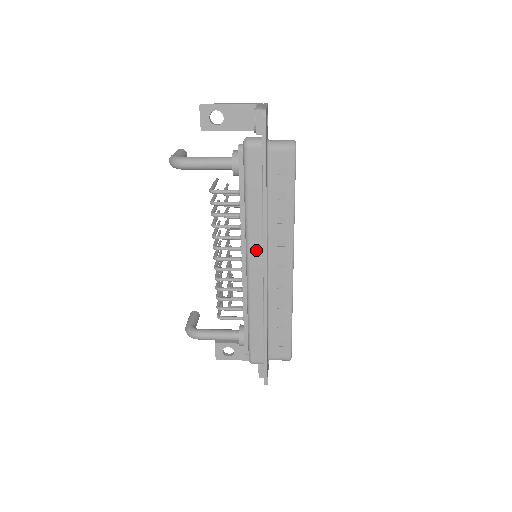
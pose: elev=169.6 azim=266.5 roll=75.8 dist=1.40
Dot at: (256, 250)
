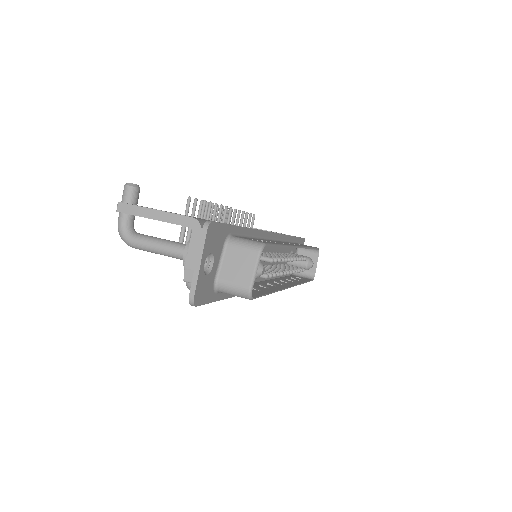
Dot at: occluded
